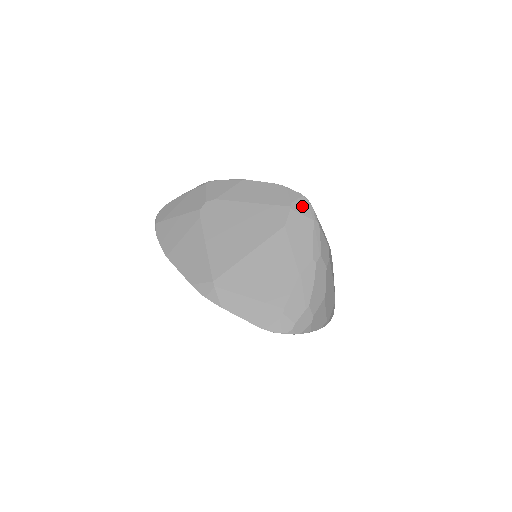
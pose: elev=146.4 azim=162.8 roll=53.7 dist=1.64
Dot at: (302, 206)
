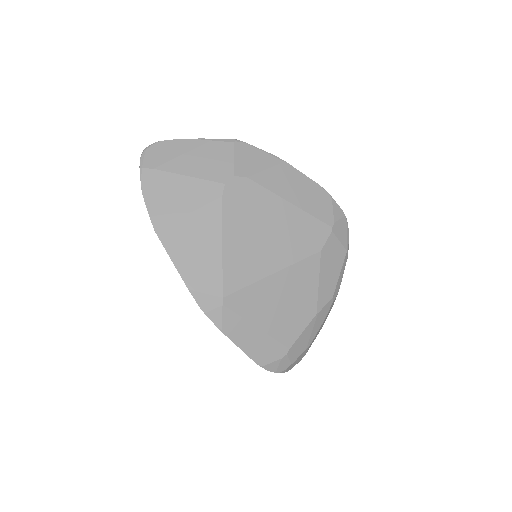
Dot at: (342, 230)
